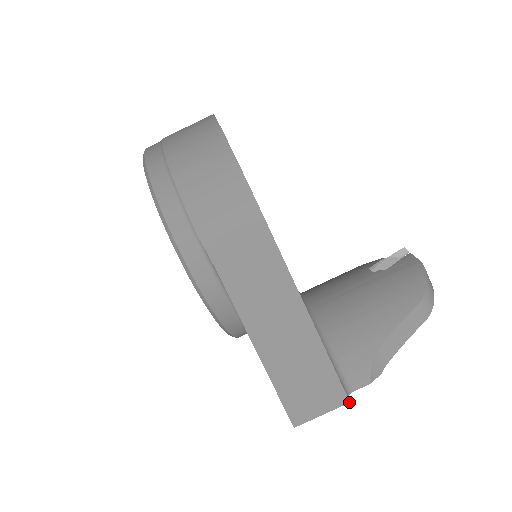
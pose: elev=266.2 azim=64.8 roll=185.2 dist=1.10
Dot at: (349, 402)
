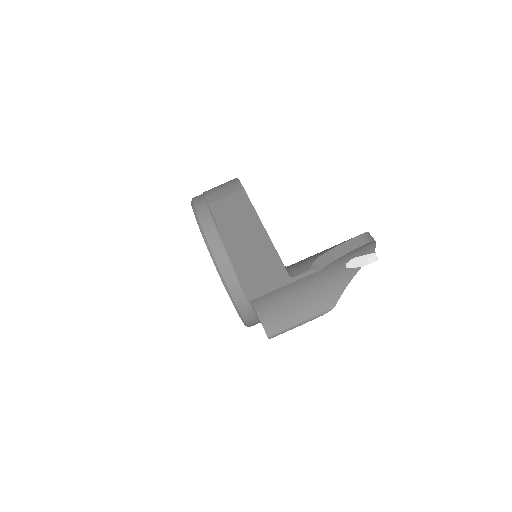
Dot at: (286, 271)
